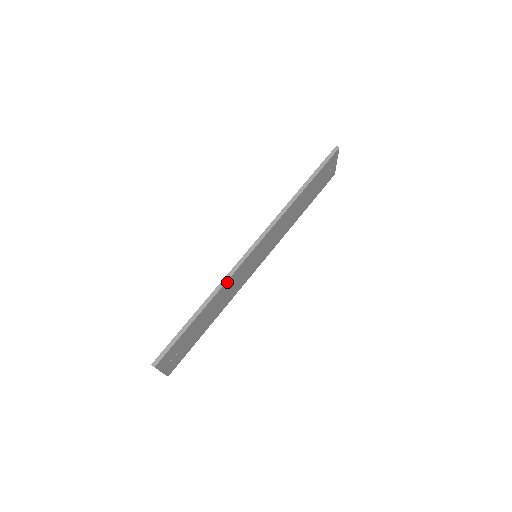
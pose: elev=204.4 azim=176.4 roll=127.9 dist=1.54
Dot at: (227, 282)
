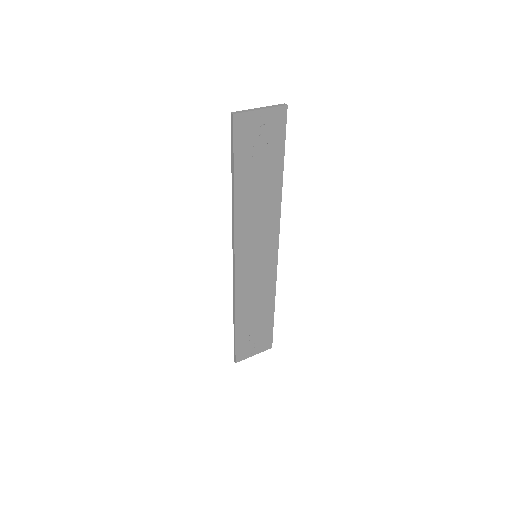
Dot at: (238, 297)
